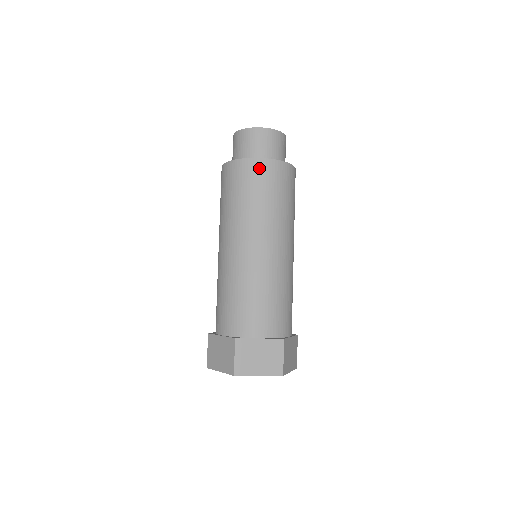
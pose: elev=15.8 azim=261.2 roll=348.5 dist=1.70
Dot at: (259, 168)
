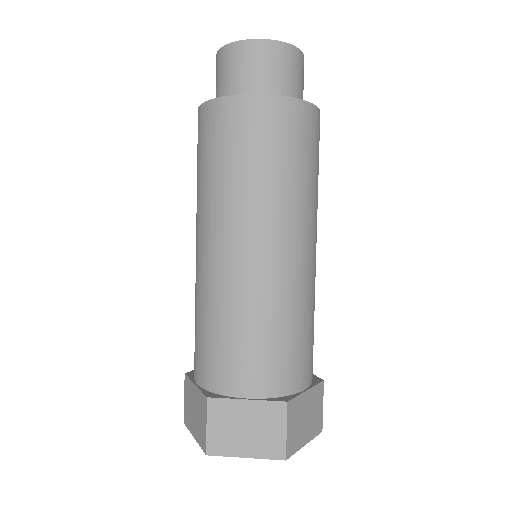
Dot at: (244, 112)
